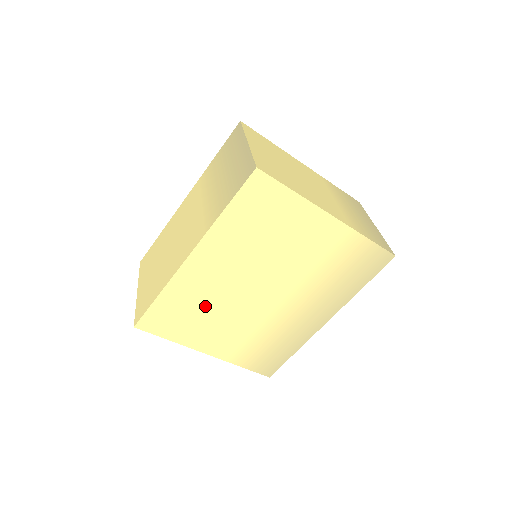
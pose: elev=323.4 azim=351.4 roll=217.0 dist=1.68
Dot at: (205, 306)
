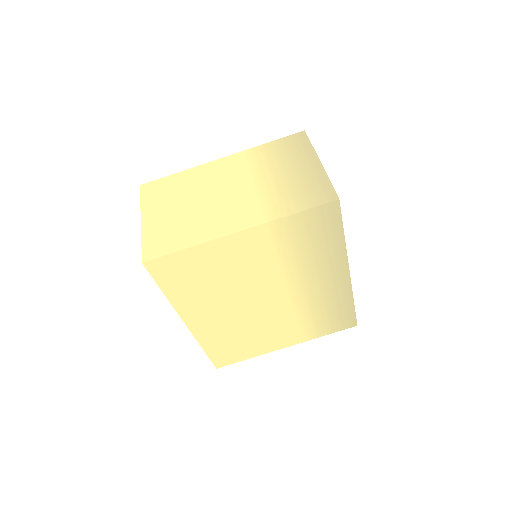
Dot at: (240, 333)
